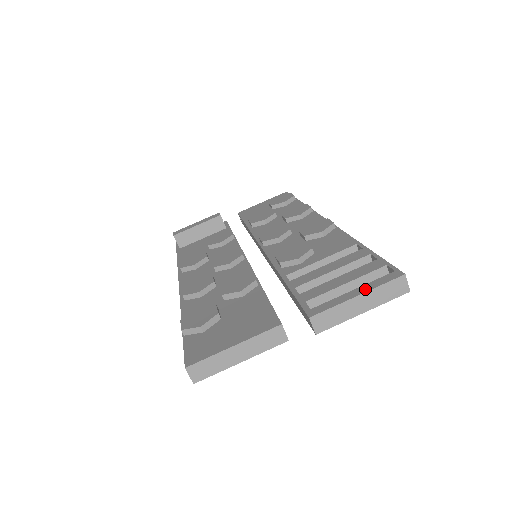
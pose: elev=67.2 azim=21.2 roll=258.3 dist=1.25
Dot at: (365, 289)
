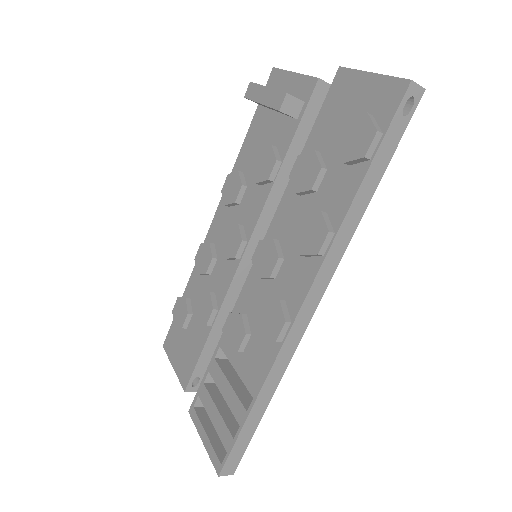
Dot at: (206, 445)
